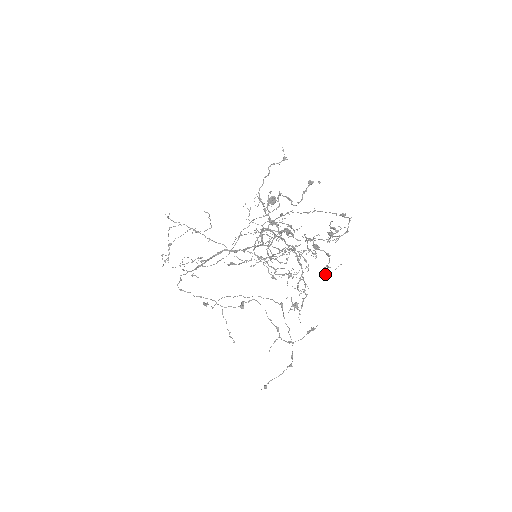
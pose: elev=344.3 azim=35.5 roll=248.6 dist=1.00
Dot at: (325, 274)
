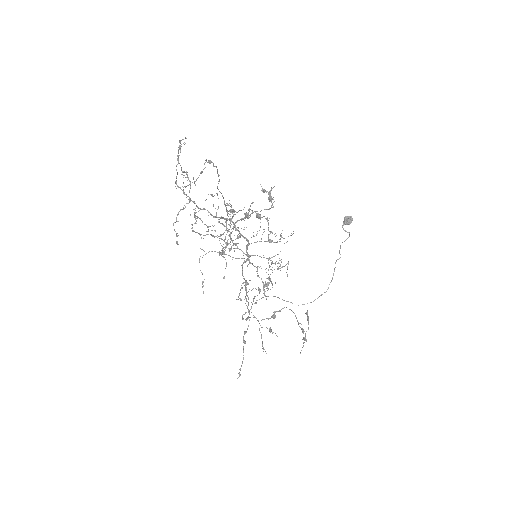
Dot at: (270, 240)
